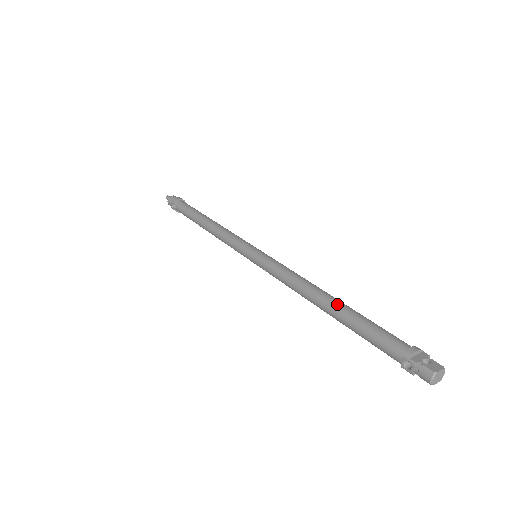
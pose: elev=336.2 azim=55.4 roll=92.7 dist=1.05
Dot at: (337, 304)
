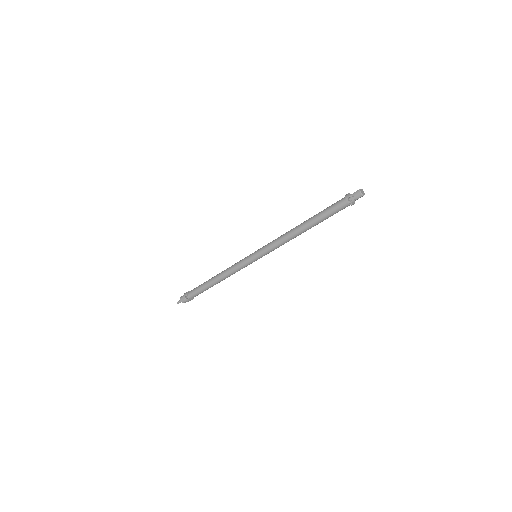
Dot at: (308, 219)
